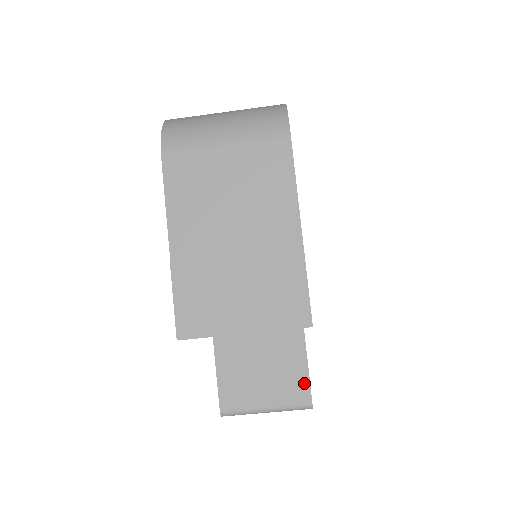
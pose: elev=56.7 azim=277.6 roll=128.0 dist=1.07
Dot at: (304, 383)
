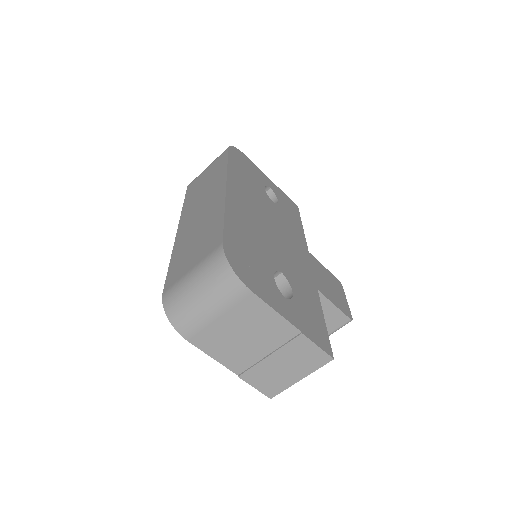
Dot at: (339, 314)
